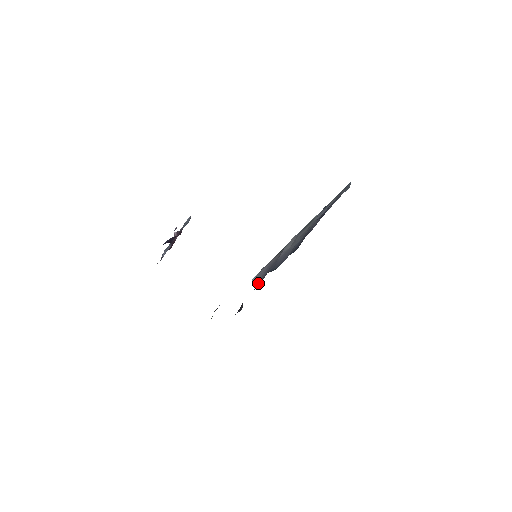
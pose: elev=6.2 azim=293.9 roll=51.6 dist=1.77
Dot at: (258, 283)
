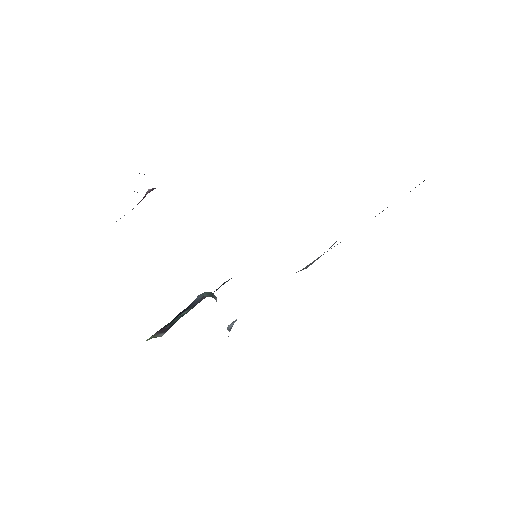
Dot at: occluded
